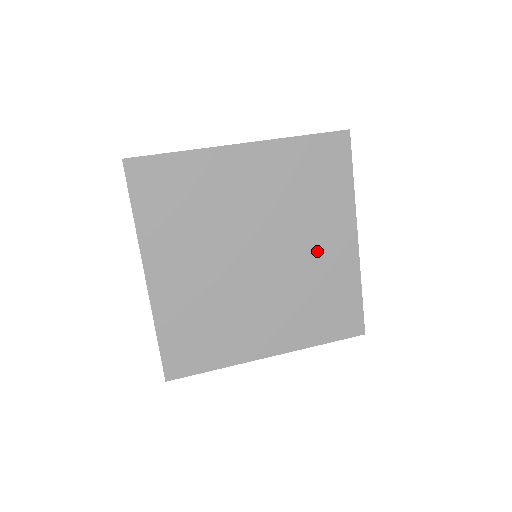
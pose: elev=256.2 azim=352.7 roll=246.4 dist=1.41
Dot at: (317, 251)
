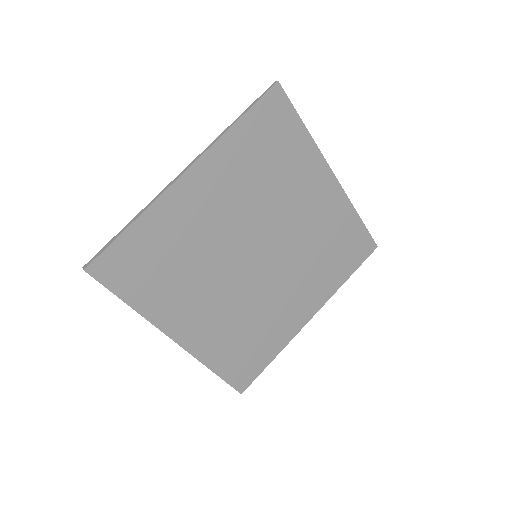
Dot at: (306, 214)
